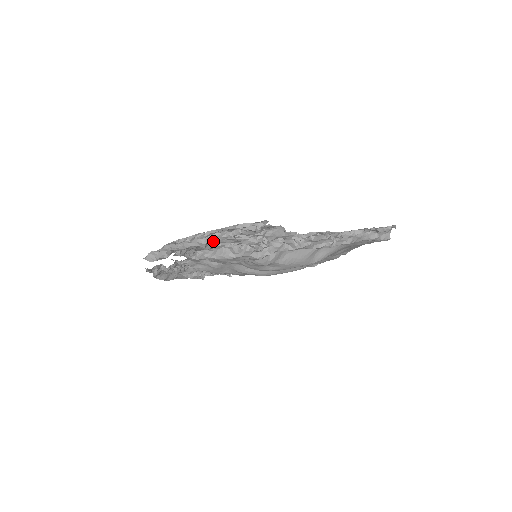
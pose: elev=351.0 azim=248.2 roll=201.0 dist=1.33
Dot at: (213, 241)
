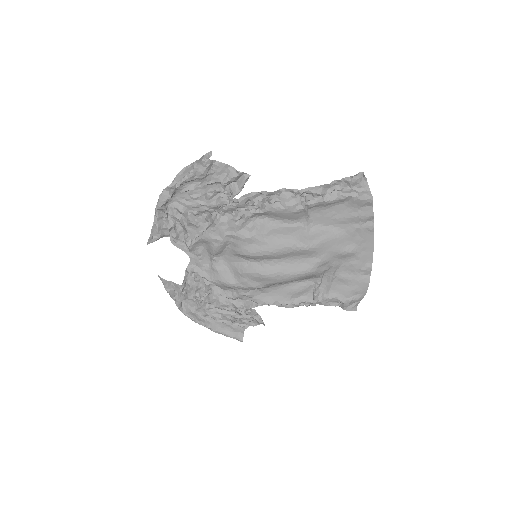
Dot at: (178, 187)
